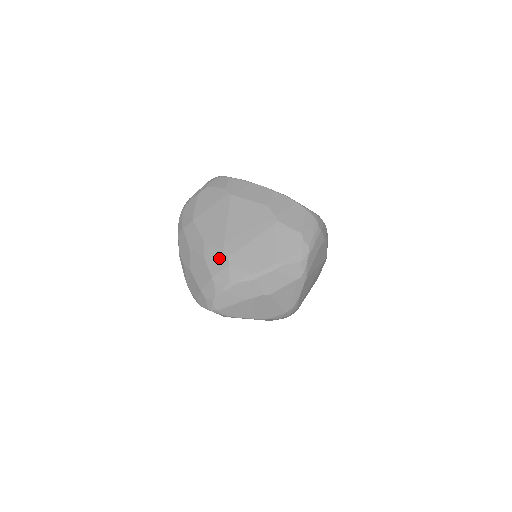
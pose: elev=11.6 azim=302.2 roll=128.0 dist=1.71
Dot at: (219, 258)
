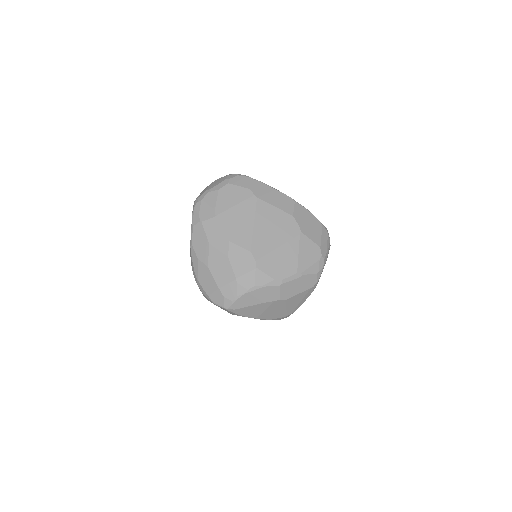
Dot at: (245, 260)
